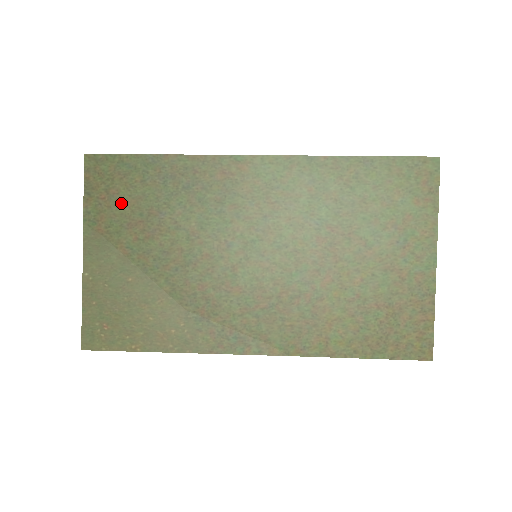
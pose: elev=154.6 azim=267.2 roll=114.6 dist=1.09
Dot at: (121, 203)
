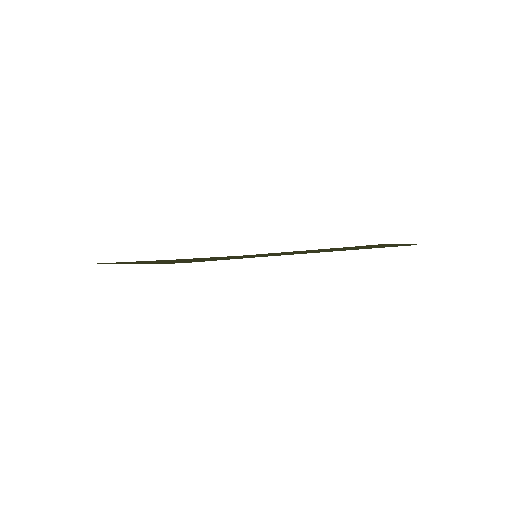
Dot at: occluded
